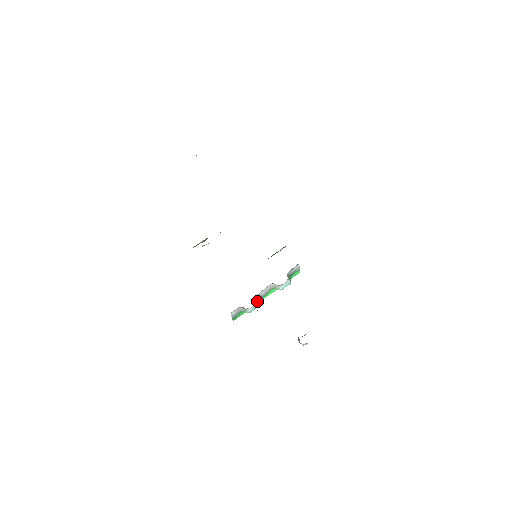
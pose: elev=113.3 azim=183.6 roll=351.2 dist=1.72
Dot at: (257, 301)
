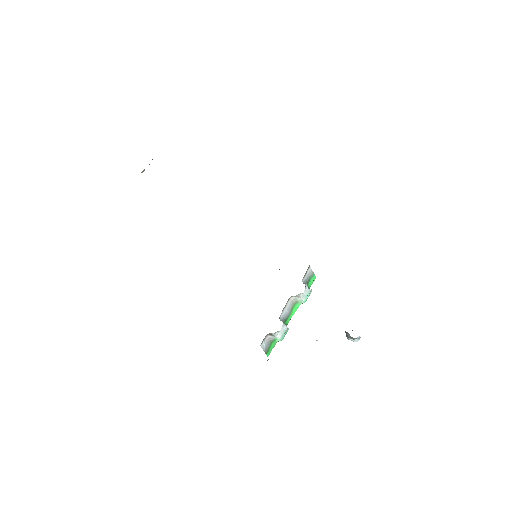
Dot at: (284, 323)
